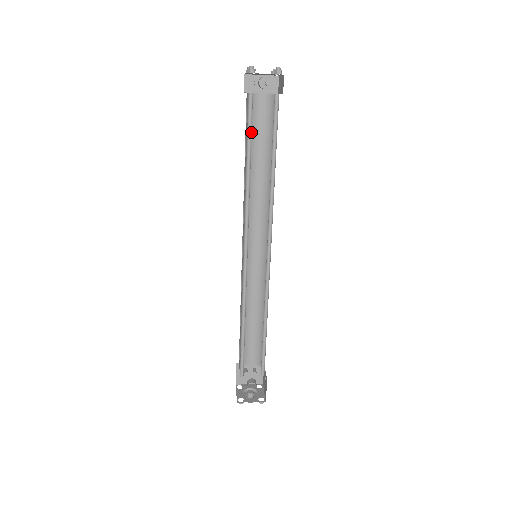
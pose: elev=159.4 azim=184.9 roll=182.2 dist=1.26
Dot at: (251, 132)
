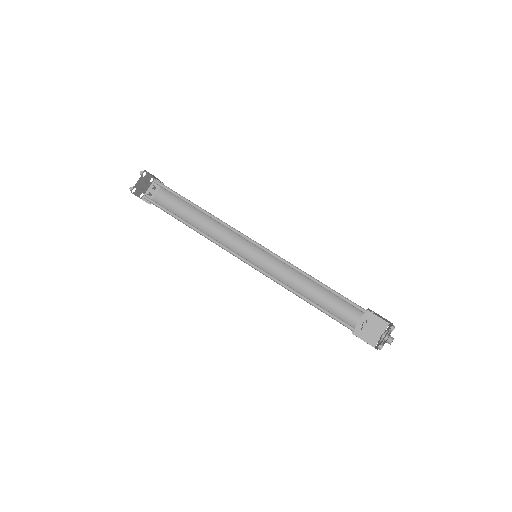
Dot at: (166, 209)
